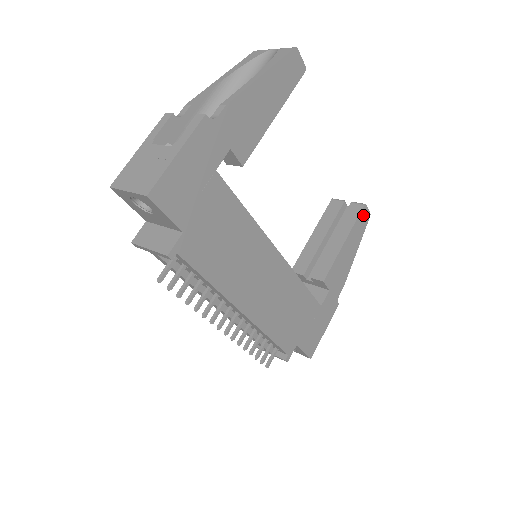
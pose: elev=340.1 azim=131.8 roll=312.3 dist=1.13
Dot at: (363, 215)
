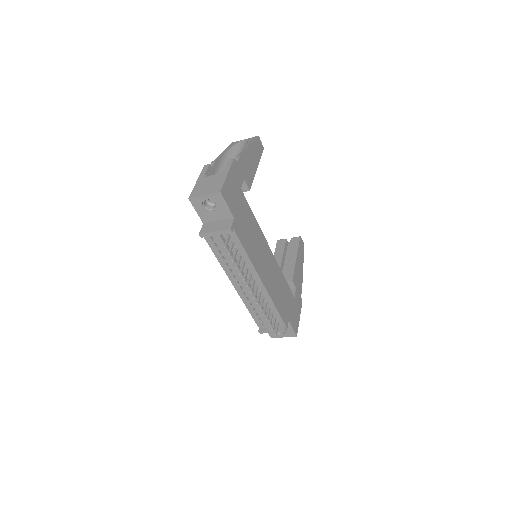
Dot at: (301, 243)
